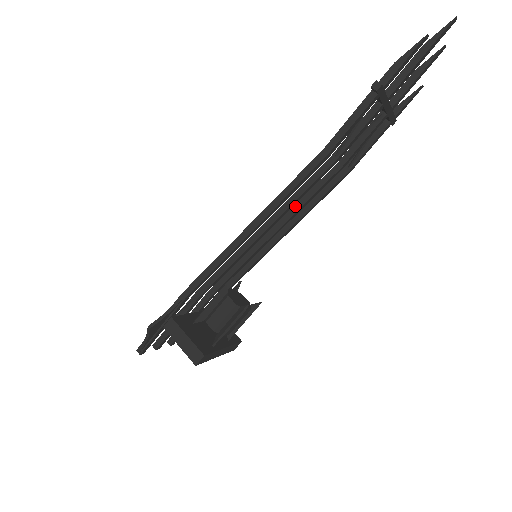
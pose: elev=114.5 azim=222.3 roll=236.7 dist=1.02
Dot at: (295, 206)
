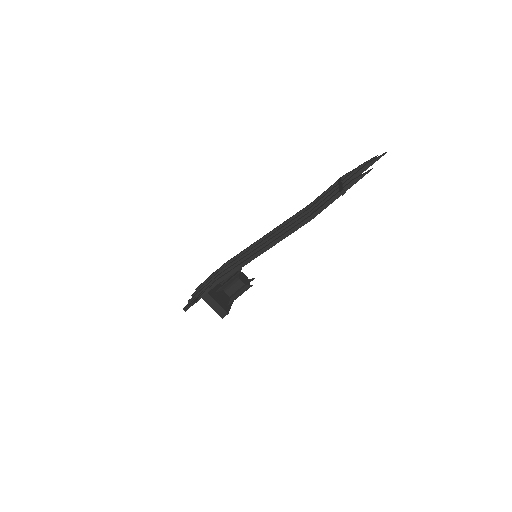
Dot at: (281, 229)
